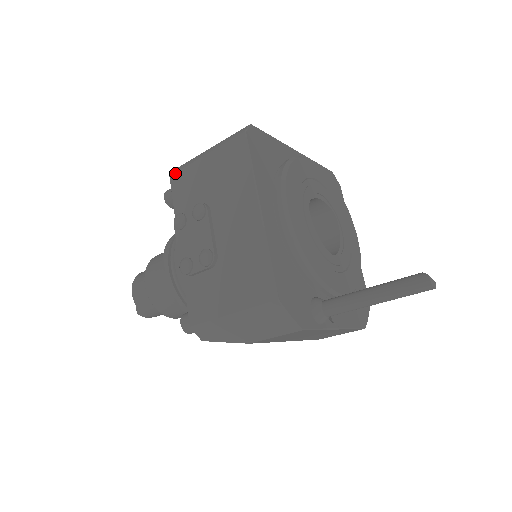
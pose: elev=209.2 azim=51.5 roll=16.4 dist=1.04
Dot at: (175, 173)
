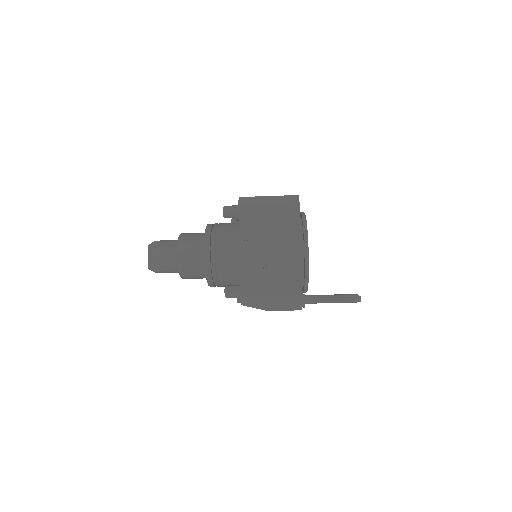
Dot at: (244, 203)
